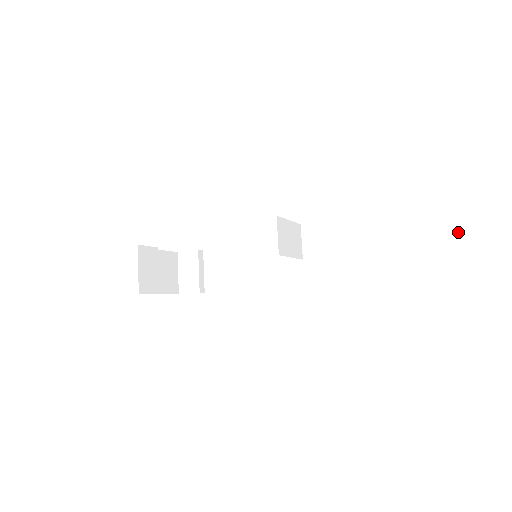
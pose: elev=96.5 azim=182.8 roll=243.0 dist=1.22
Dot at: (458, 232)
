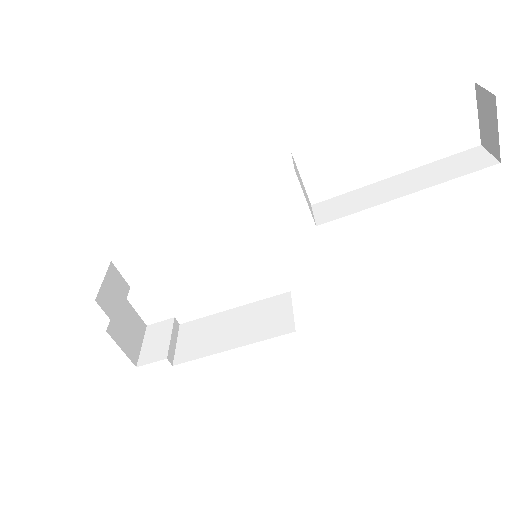
Dot at: (485, 161)
